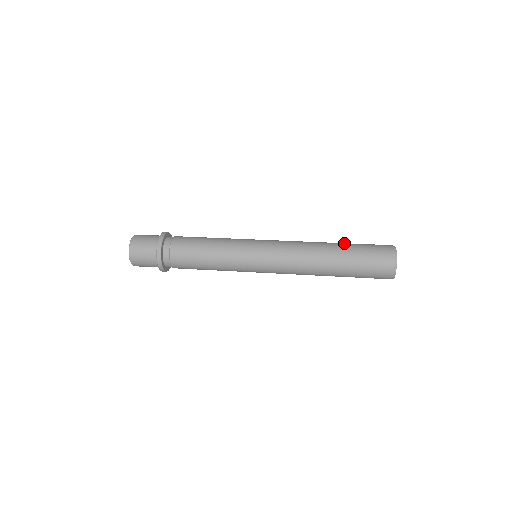
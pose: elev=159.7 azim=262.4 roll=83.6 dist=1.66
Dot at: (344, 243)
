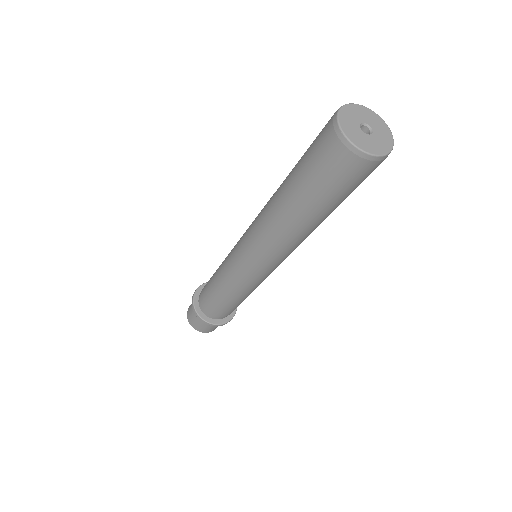
Dot at: occluded
